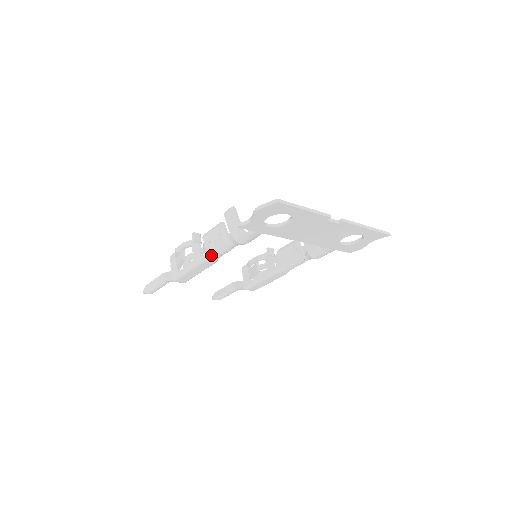
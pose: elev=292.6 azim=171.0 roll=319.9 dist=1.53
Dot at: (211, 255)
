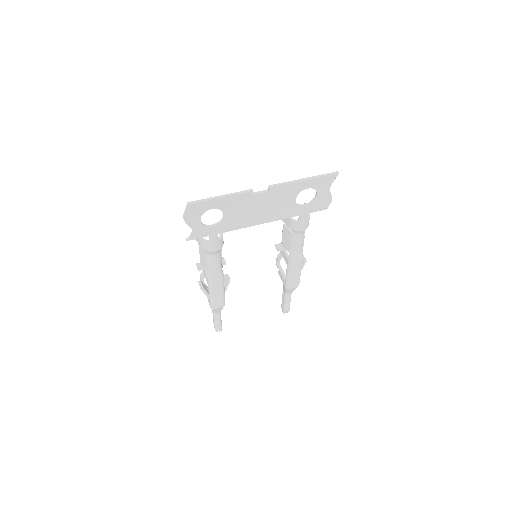
Dot at: (210, 273)
